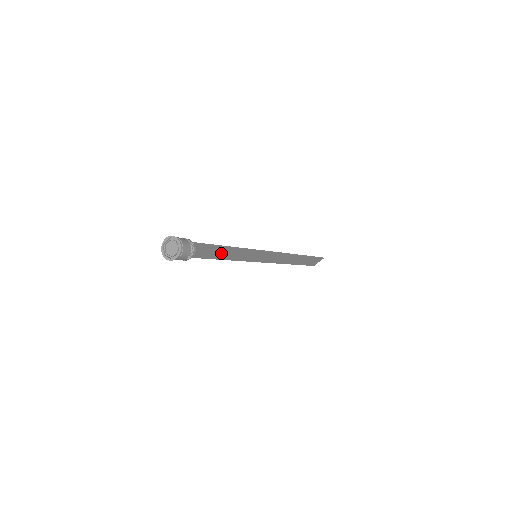
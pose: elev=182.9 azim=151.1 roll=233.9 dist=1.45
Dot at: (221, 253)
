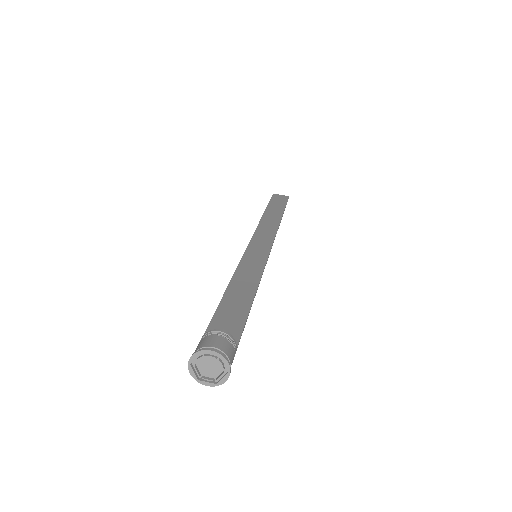
Dot at: (239, 297)
